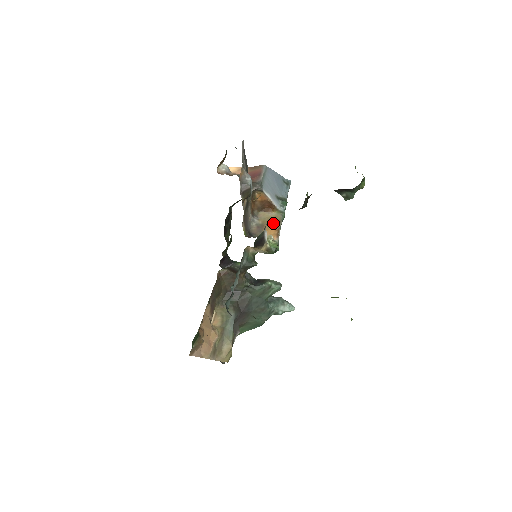
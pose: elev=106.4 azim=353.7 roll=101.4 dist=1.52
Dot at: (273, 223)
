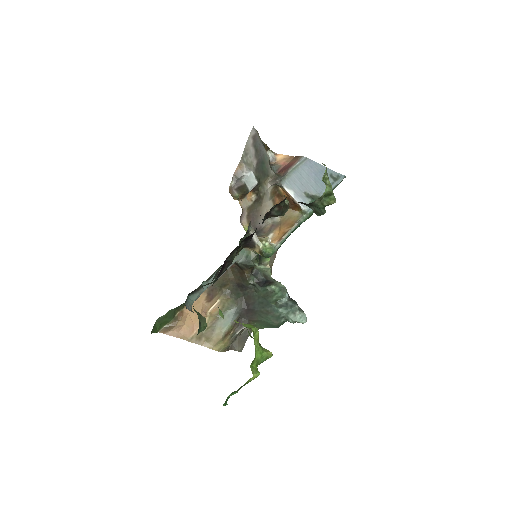
Dot at: (288, 224)
